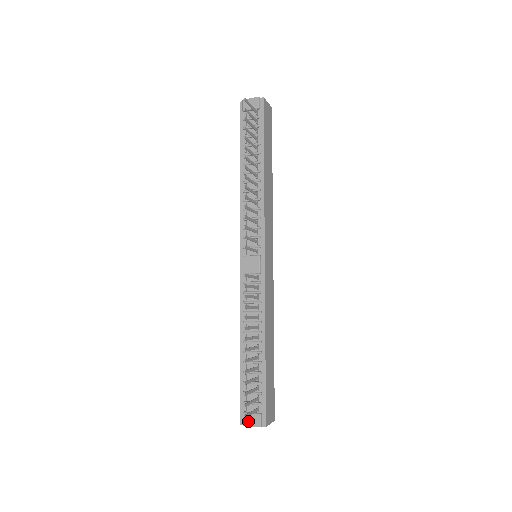
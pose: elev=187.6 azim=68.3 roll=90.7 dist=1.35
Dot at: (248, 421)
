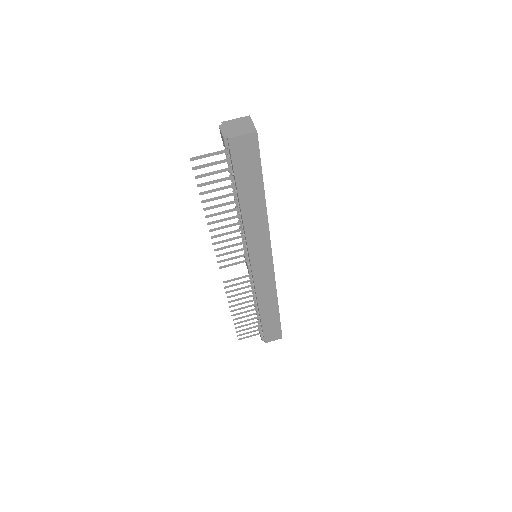
Dot at: (259, 332)
